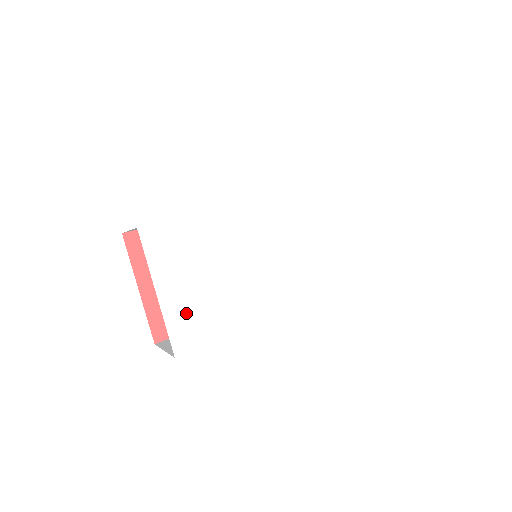
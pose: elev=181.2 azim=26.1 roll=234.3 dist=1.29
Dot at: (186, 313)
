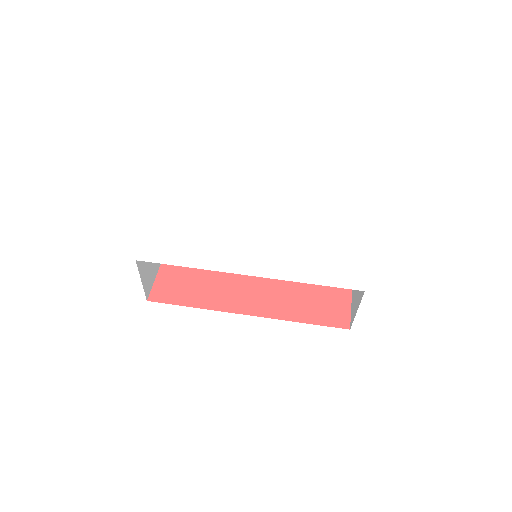
Dot at: (164, 239)
